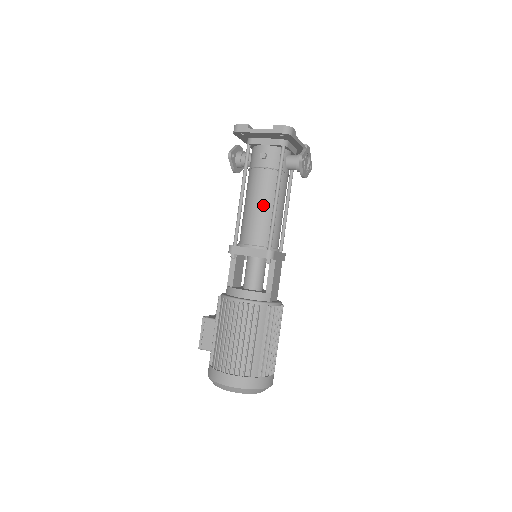
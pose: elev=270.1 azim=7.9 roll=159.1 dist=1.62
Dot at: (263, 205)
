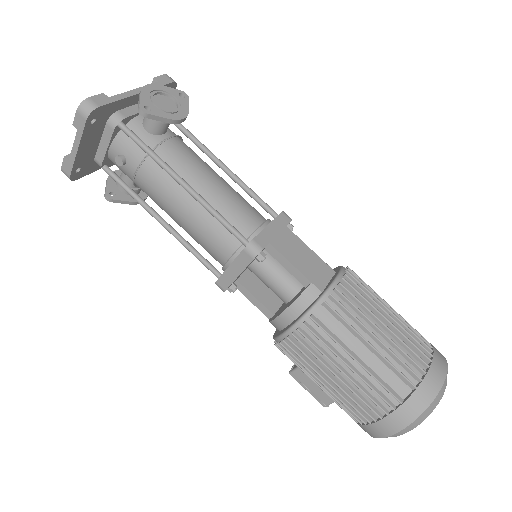
Dot at: (184, 207)
